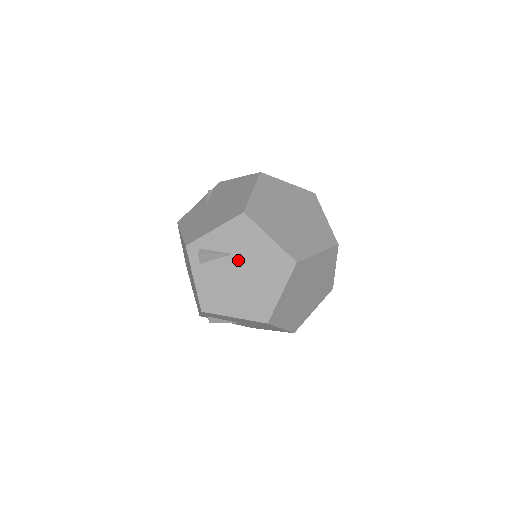
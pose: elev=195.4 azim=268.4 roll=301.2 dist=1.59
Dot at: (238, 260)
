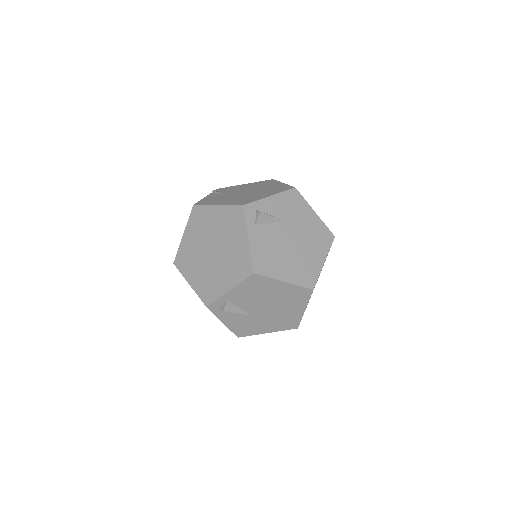
Dot at: (290, 227)
